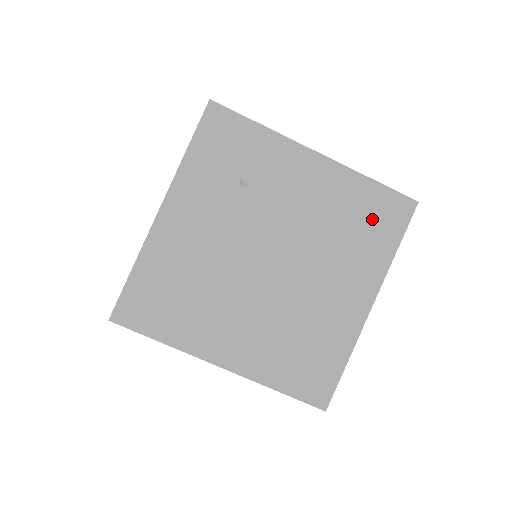
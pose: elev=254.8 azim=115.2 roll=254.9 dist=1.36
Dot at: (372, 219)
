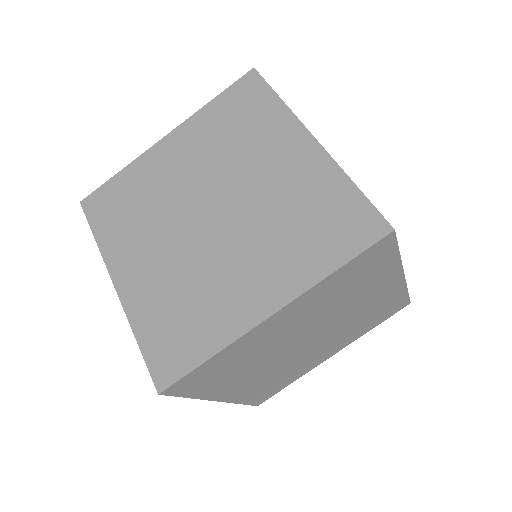
Dot at: occluded
